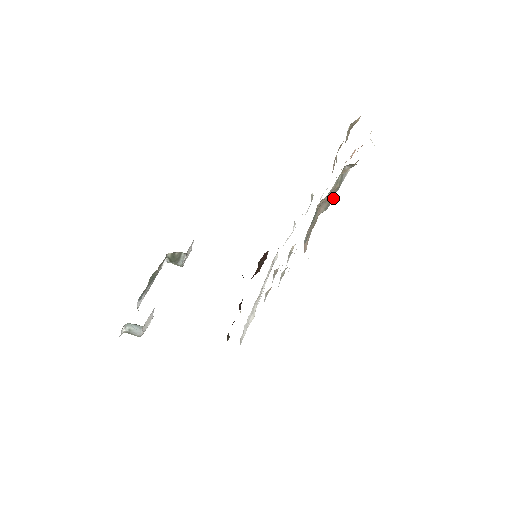
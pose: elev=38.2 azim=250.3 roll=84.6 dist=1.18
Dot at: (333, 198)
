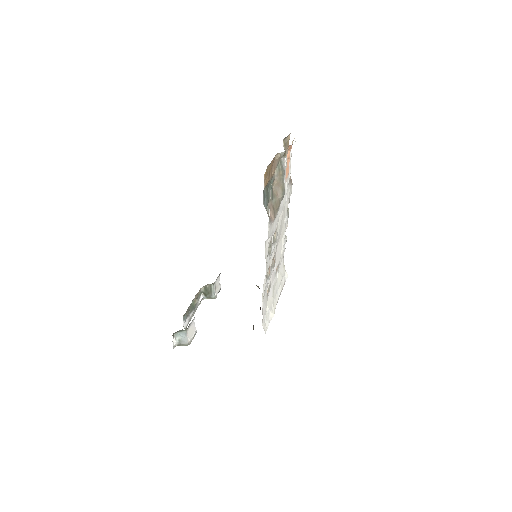
Dot at: (284, 185)
